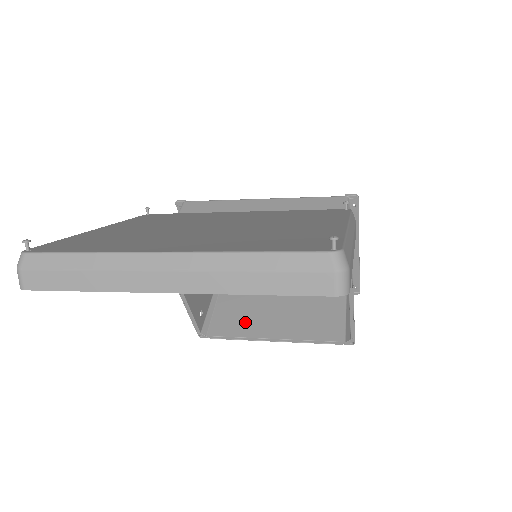
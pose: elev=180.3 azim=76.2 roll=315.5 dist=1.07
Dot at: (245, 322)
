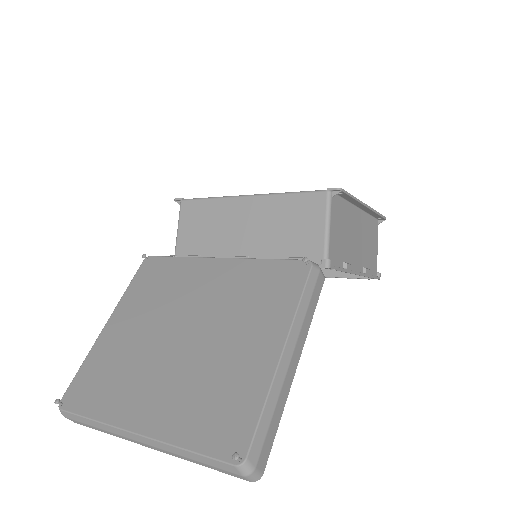
Dot at: occluded
